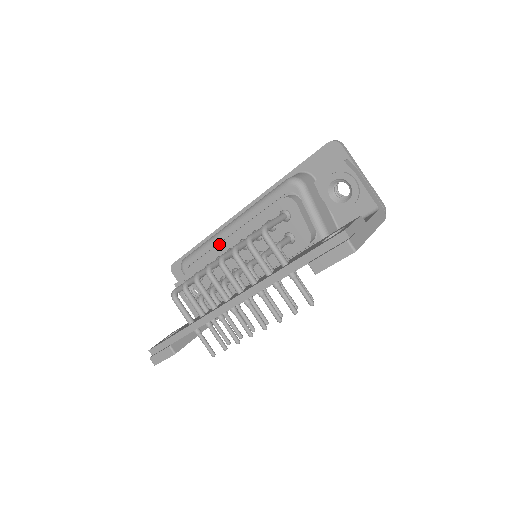
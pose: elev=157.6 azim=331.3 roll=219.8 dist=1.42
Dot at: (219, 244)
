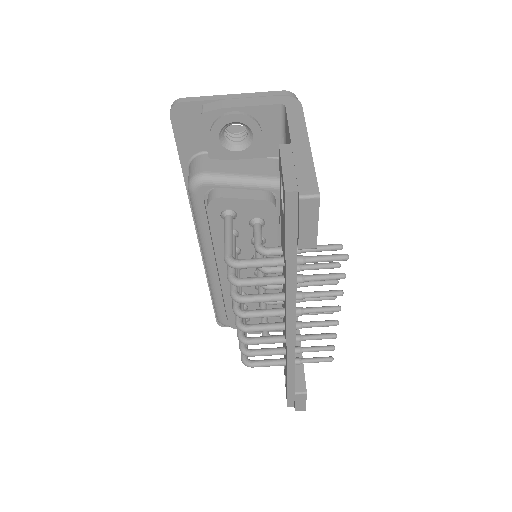
Dot at: occluded
